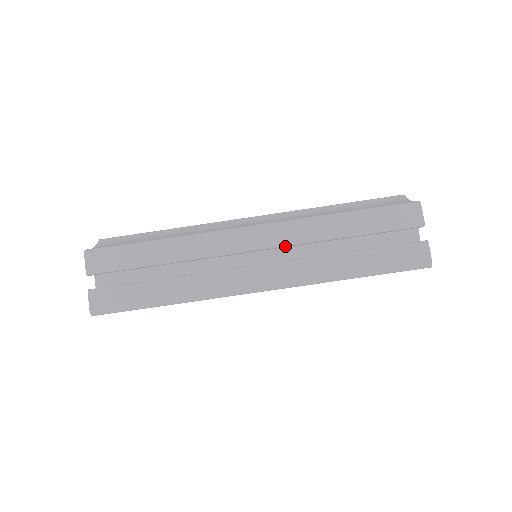
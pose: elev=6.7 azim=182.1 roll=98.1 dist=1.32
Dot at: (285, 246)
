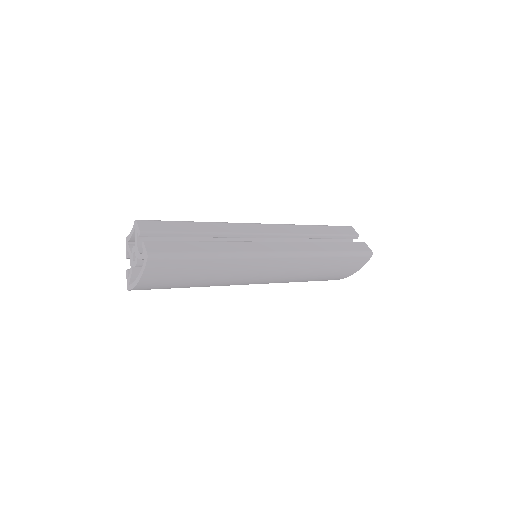
Dot at: (284, 235)
